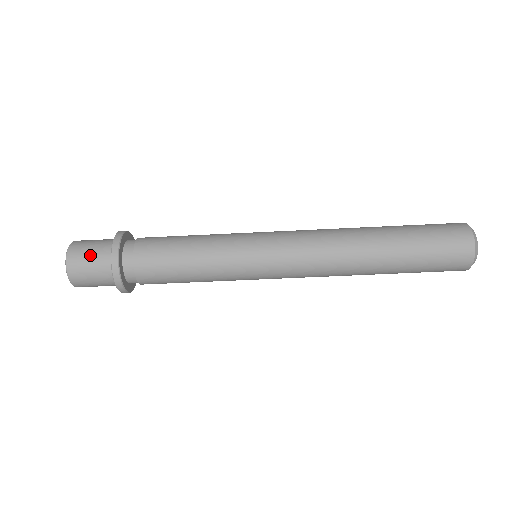
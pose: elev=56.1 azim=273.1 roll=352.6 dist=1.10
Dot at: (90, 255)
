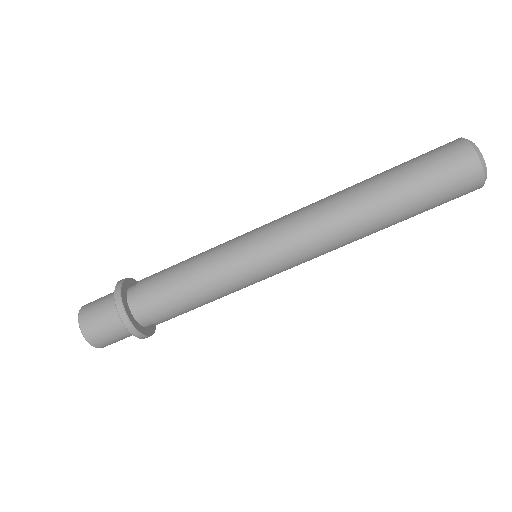
Dot at: (99, 316)
